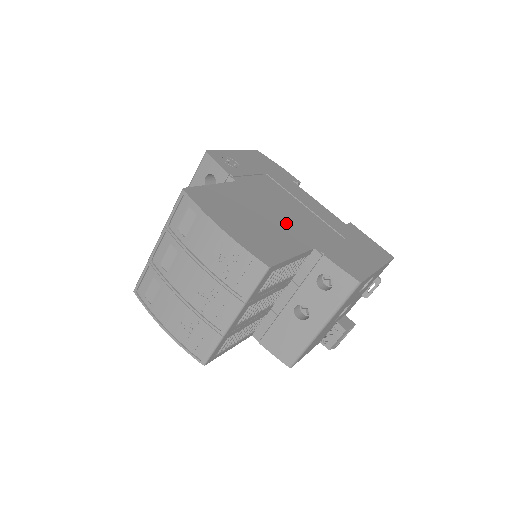
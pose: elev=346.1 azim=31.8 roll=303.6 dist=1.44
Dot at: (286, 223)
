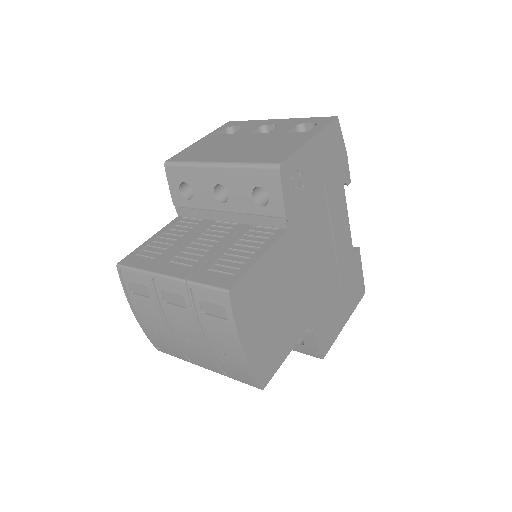
Dot at: (304, 293)
